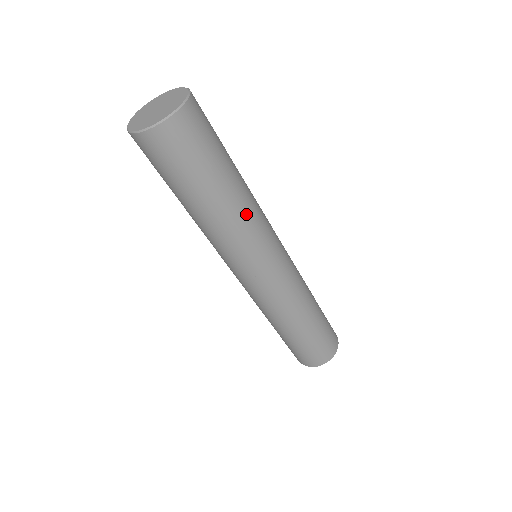
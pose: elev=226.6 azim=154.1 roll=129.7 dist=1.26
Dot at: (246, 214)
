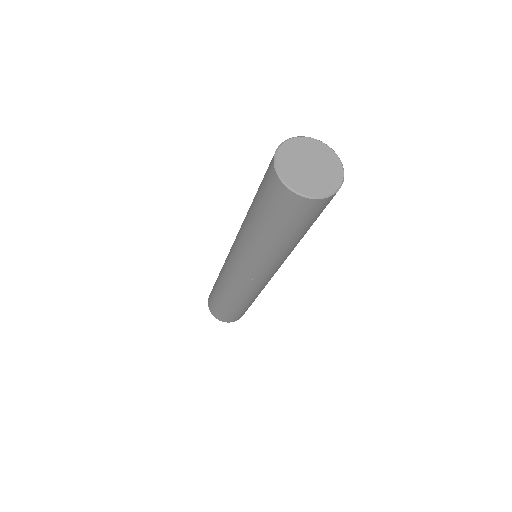
Dot at: (274, 256)
